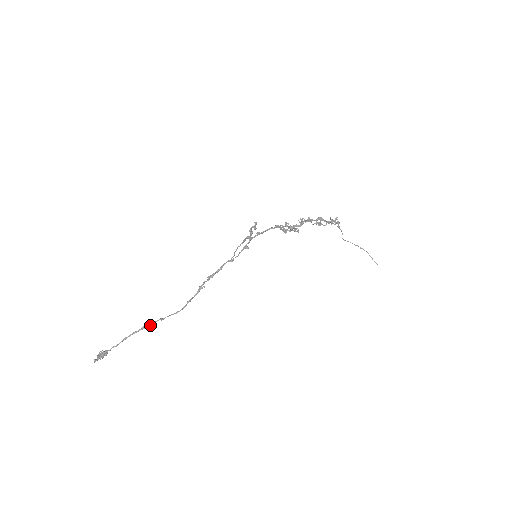
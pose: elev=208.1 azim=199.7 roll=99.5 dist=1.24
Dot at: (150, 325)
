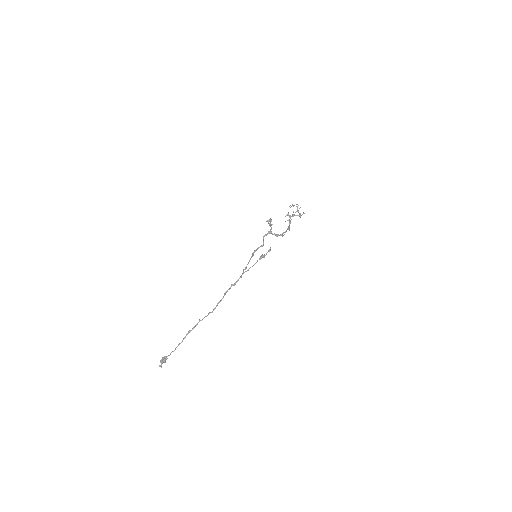
Dot at: (193, 328)
